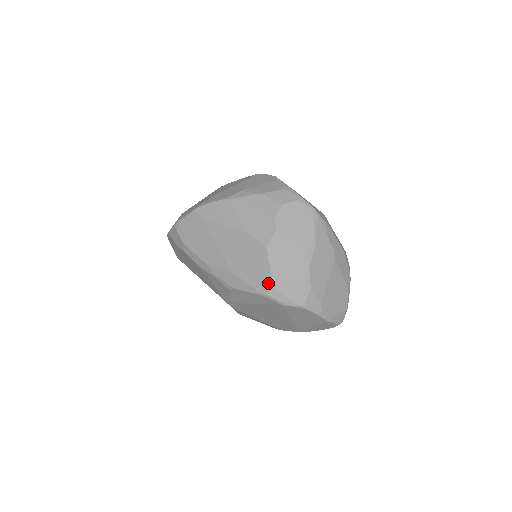
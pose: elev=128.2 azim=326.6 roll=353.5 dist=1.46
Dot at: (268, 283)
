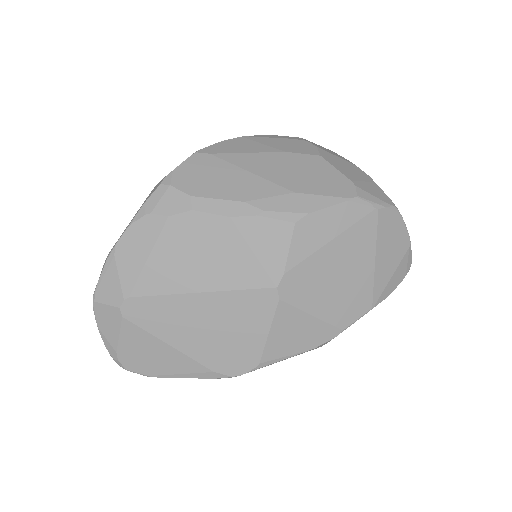
Dot at: (349, 185)
